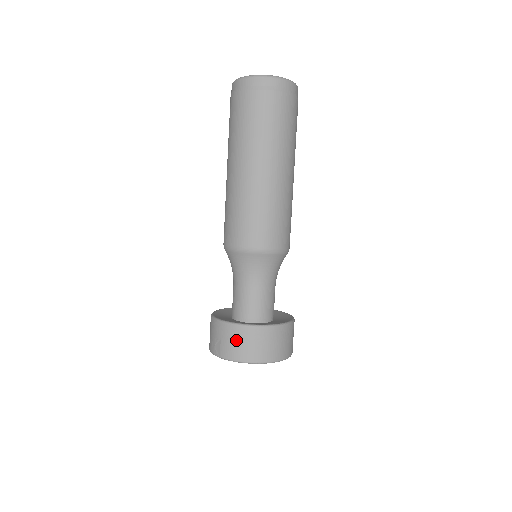
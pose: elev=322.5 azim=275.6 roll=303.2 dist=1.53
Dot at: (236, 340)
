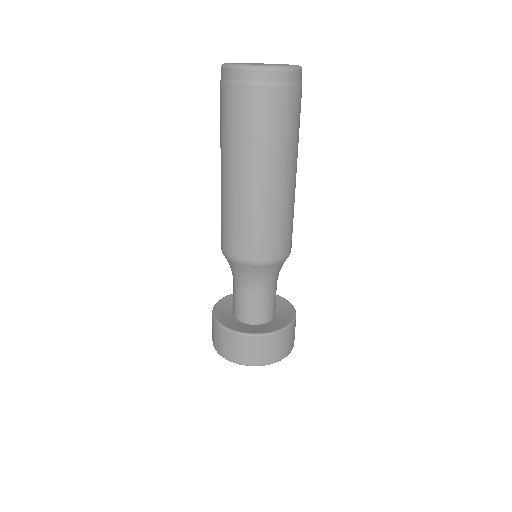
Dot at: (232, 345)
